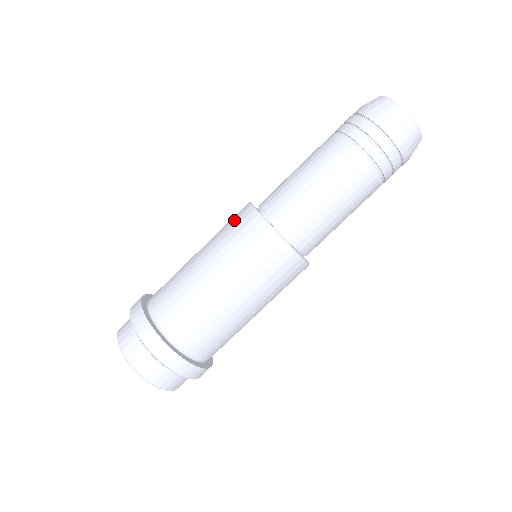
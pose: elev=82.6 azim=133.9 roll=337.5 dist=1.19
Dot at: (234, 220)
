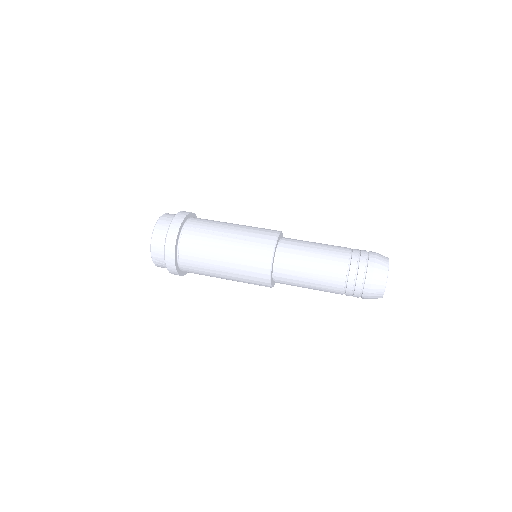
Dot at: occluded
